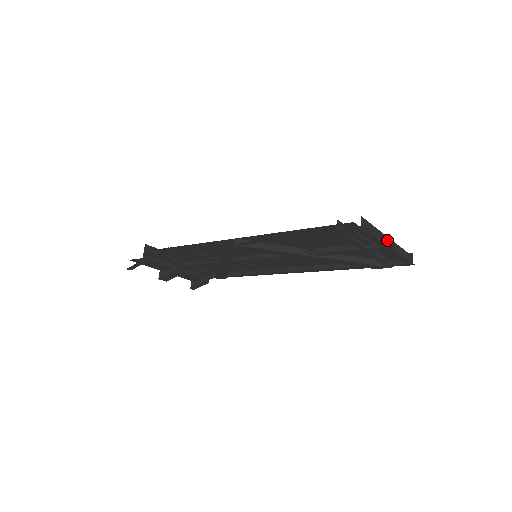
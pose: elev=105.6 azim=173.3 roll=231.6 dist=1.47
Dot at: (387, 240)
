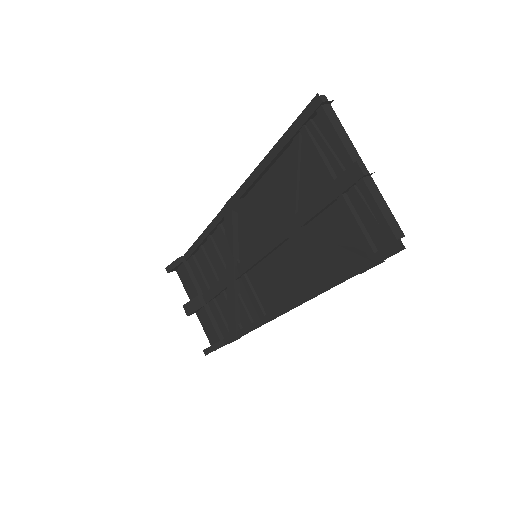
Dot at: (359, 161)
